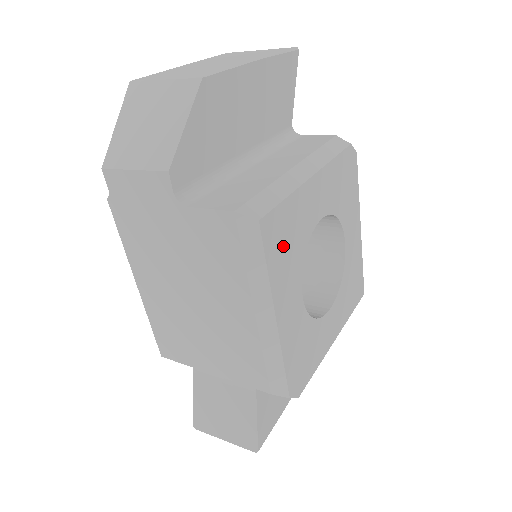
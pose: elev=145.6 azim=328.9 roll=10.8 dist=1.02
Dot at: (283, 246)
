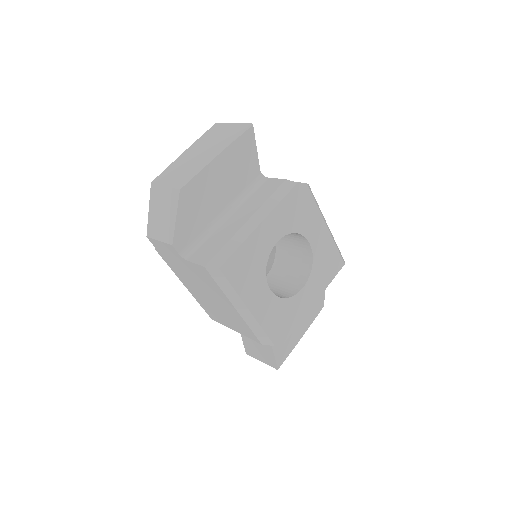
Dot at: (244, 272)
